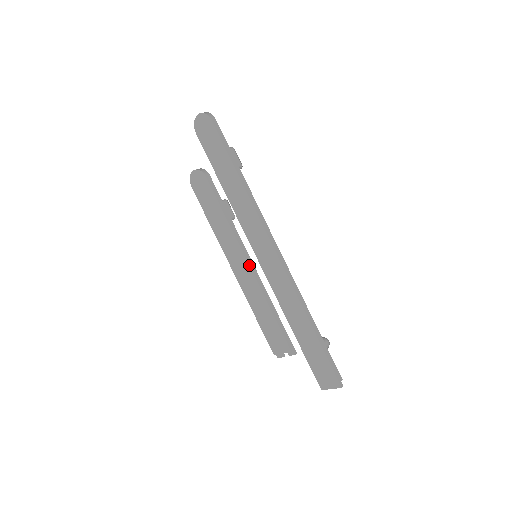
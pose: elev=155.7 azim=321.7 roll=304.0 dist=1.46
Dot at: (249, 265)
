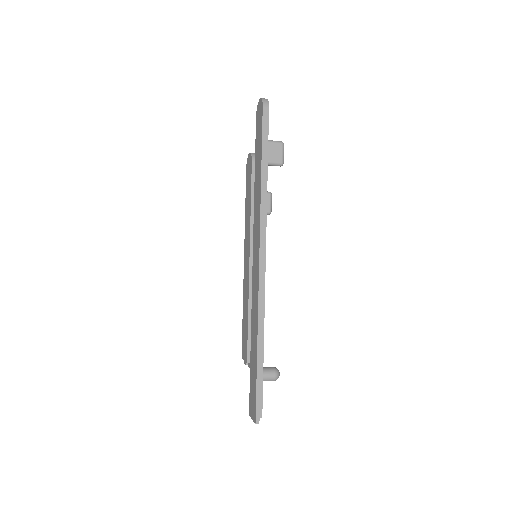
Dot at: (249, 262)
